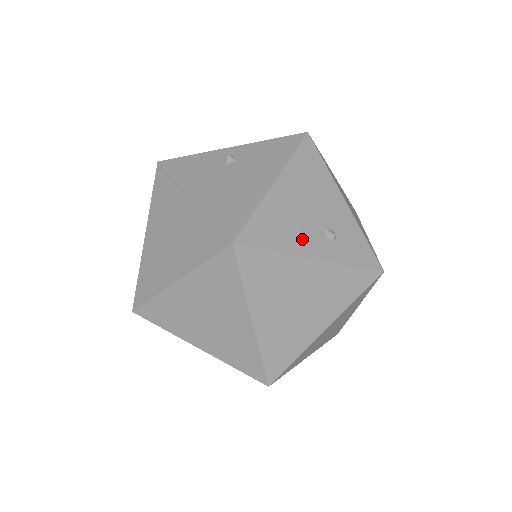
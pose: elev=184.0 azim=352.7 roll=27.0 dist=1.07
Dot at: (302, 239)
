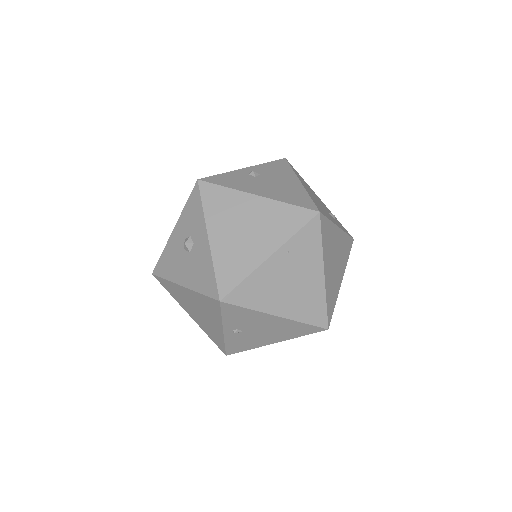
Dot at: (329, 216)
